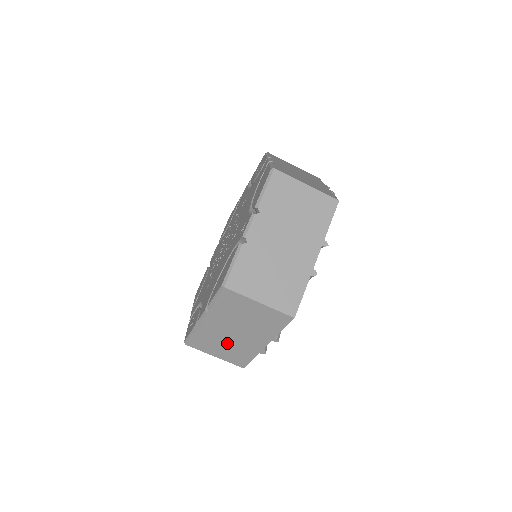
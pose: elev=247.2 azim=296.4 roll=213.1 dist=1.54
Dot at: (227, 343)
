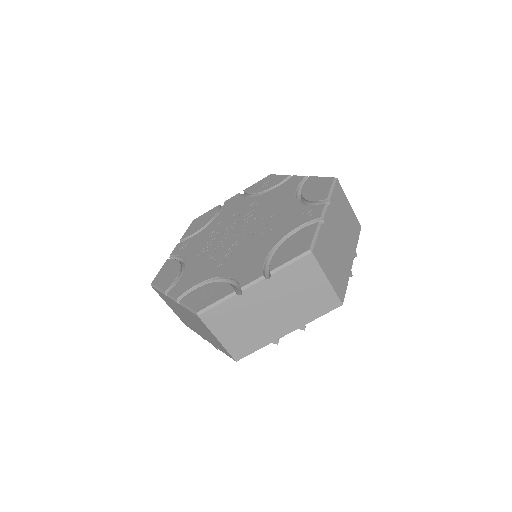
Dot at: (250, 323)
